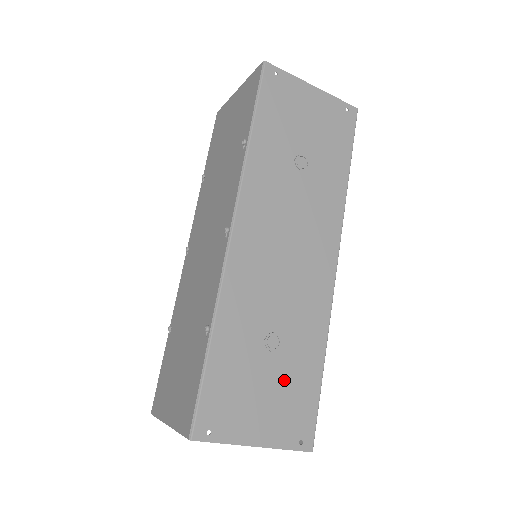
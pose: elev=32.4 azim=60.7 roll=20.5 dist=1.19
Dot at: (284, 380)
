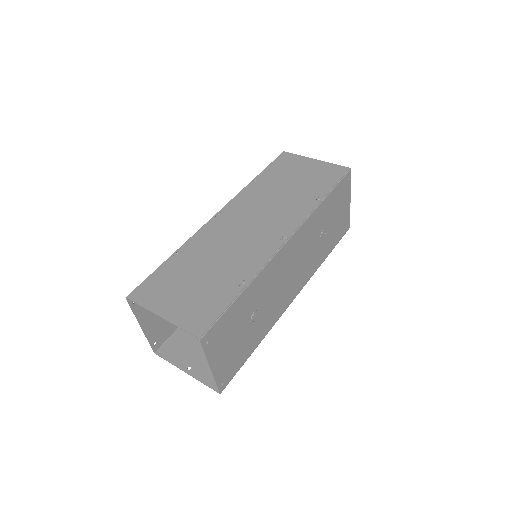
Dot at: (242, 342)
